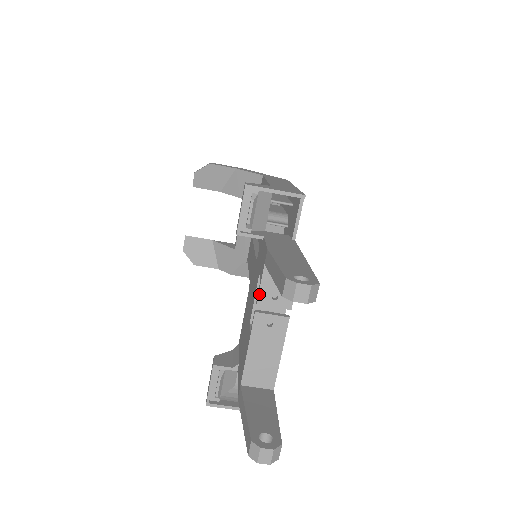
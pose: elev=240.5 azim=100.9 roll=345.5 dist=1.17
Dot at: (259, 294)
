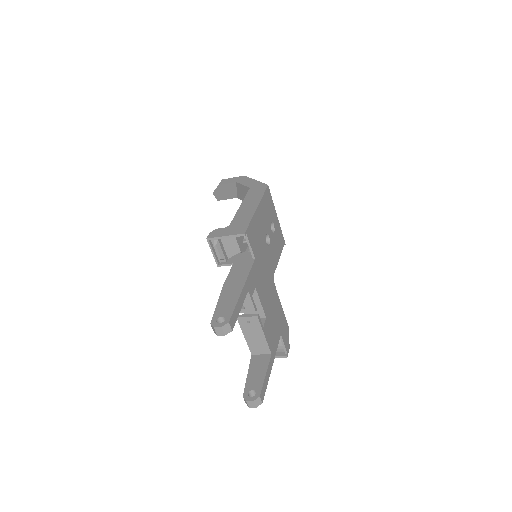
Dot at: occluded
